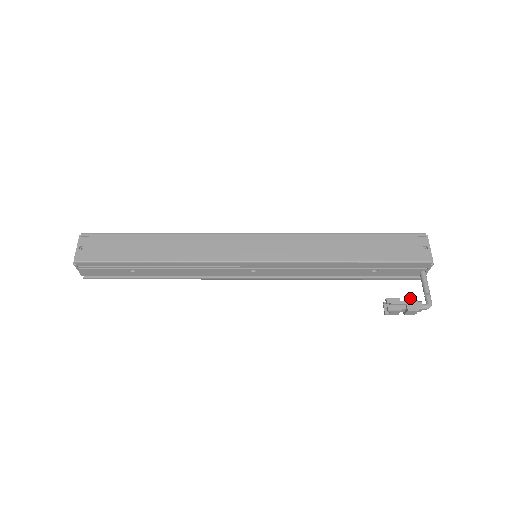
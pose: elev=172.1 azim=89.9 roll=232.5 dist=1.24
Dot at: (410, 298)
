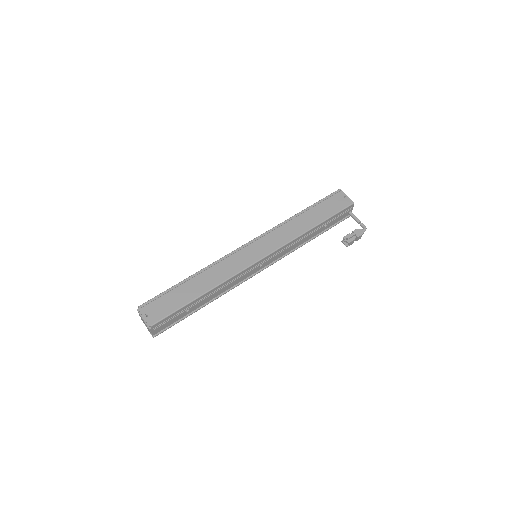
Dot at: (354, 230)
